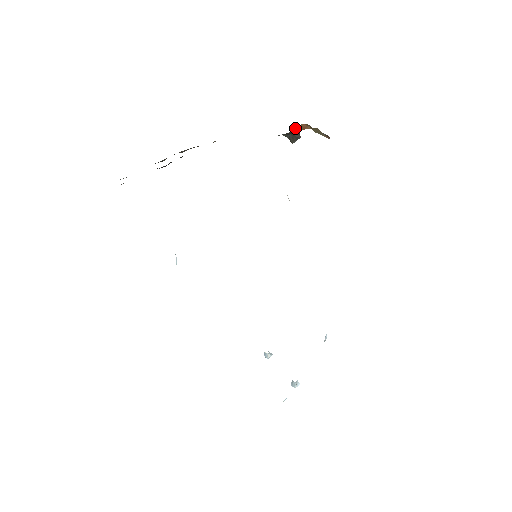
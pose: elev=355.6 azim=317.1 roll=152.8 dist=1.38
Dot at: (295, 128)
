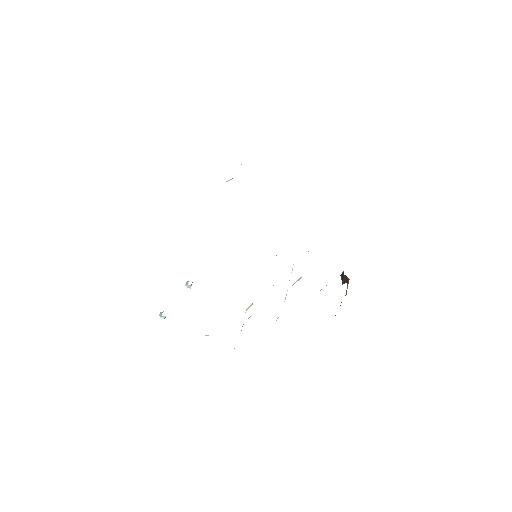
Dot at: occluded
